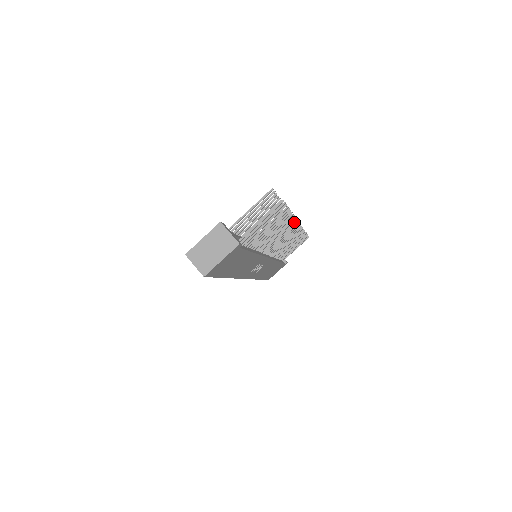
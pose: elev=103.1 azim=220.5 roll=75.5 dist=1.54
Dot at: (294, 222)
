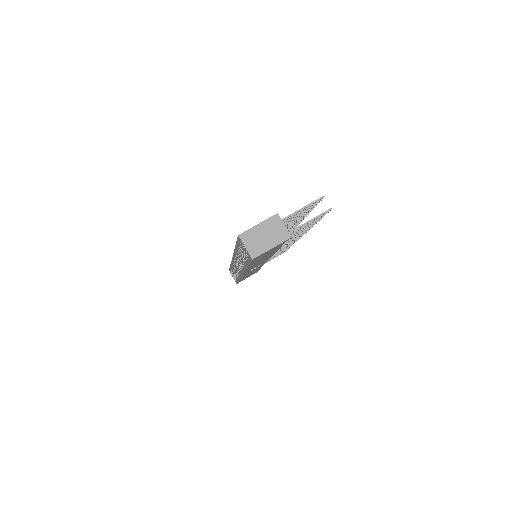
Dot at: occluded
